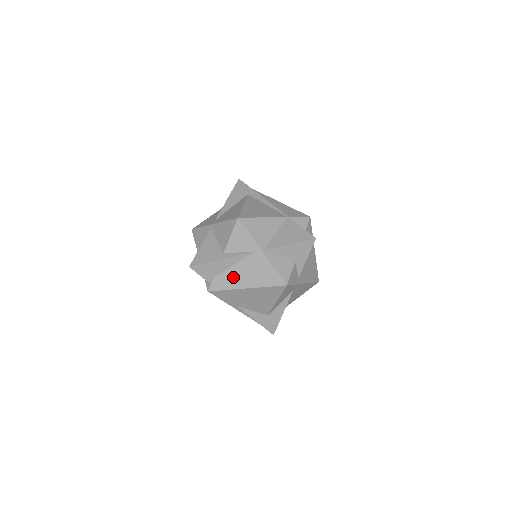
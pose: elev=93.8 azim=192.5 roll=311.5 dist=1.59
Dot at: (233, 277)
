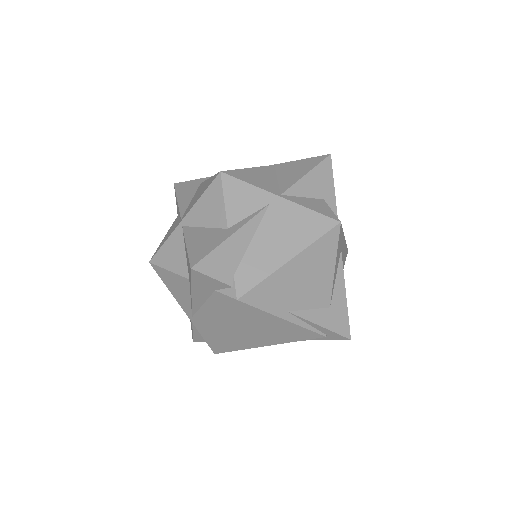
Dot at: (262, 255)
